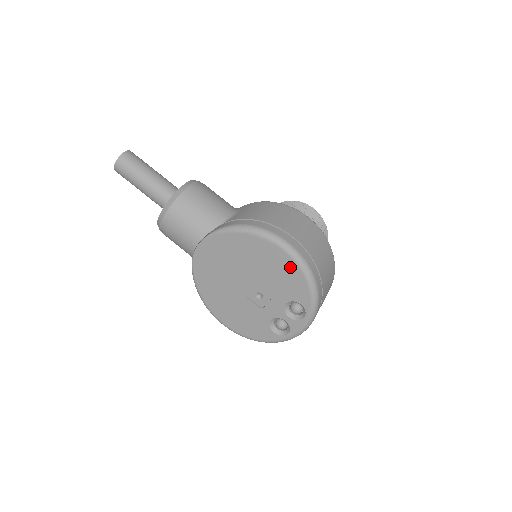
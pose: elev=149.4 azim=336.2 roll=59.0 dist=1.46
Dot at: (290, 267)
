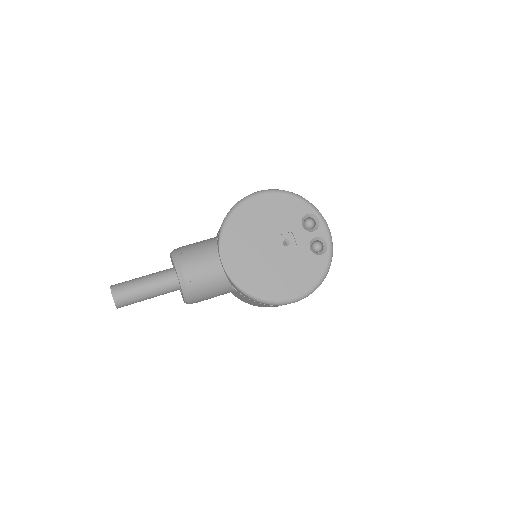
Dot at: (276, 199)
